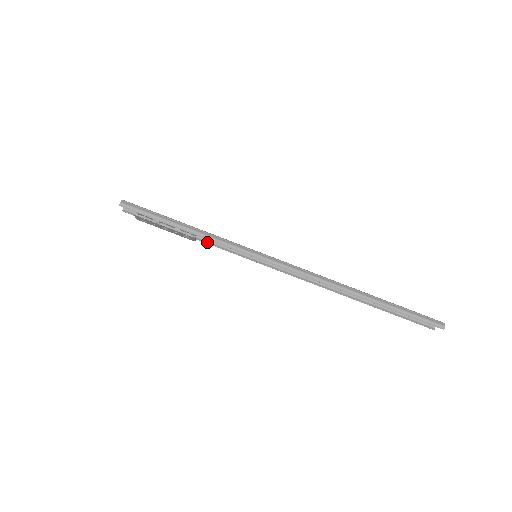
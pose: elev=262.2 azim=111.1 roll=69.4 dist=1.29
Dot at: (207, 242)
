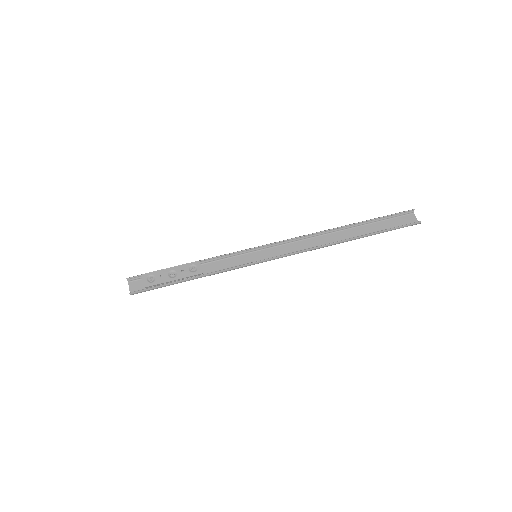
Dot at: (213, 273)
